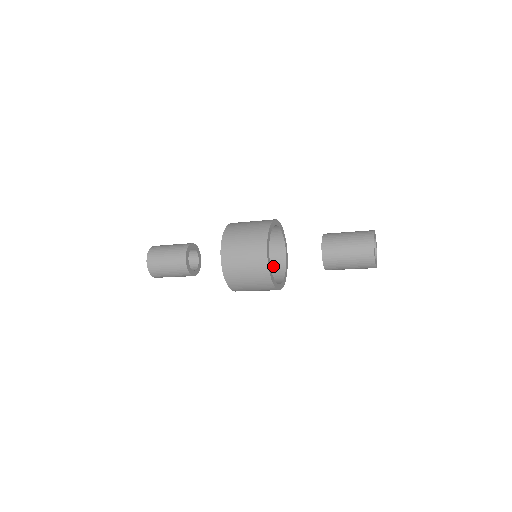
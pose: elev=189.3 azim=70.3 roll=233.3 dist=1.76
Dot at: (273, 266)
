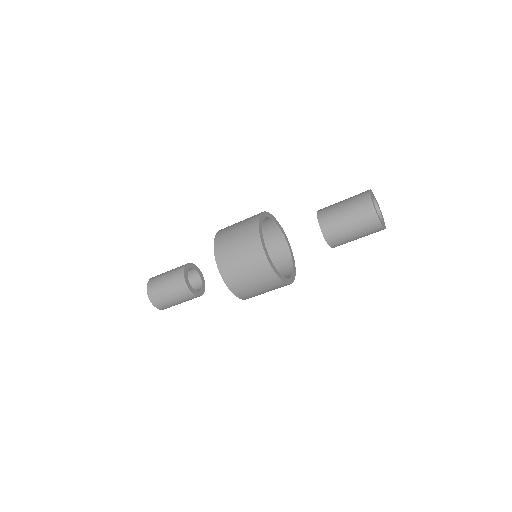
Dot at: occluded
